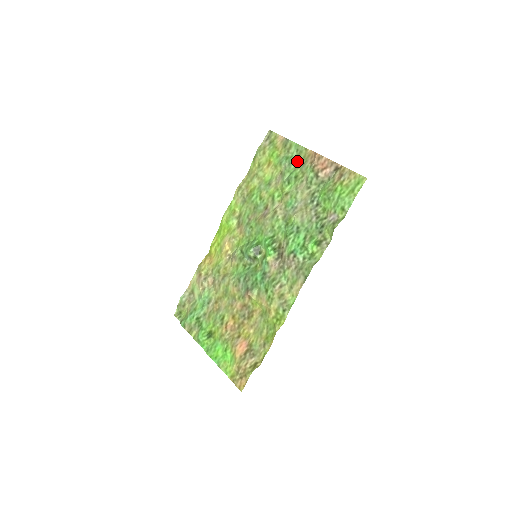
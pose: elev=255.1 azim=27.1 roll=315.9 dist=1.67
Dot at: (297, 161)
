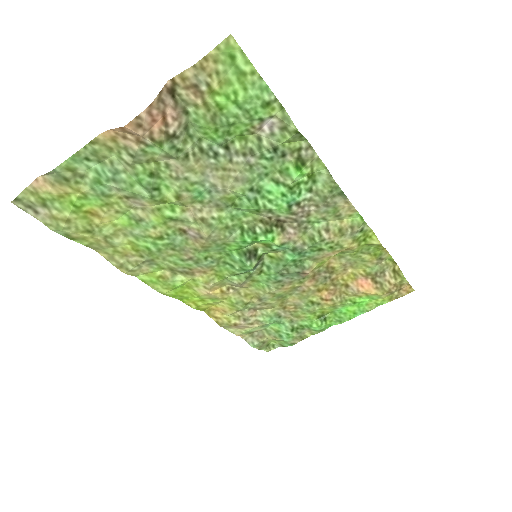
Dot at: (114, 165)
